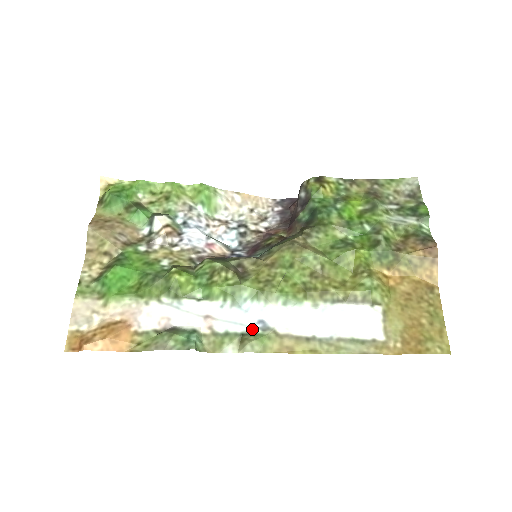
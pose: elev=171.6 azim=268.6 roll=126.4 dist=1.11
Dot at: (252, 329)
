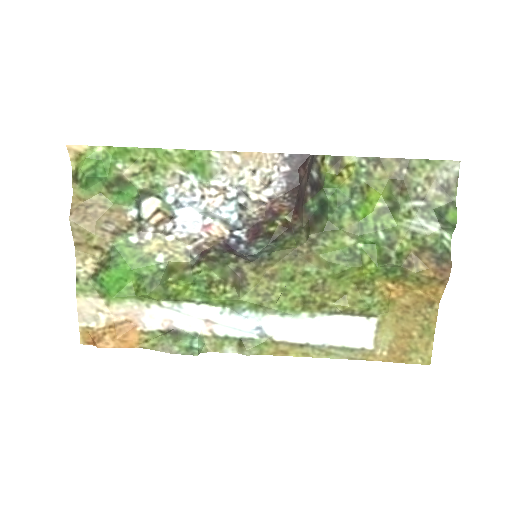
Dot at: (250, 335)
